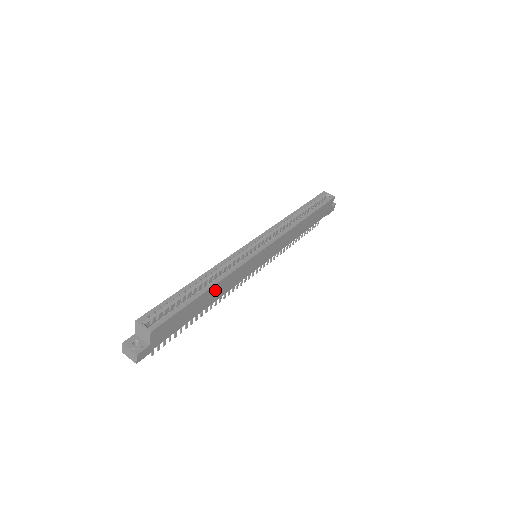
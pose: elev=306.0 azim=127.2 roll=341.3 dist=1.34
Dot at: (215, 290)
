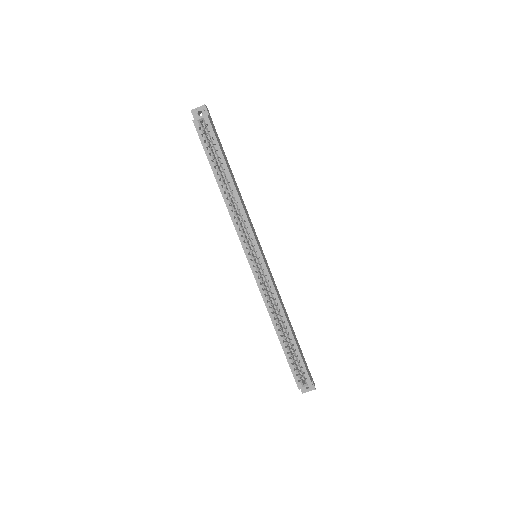
Dot at: (287, 319)
